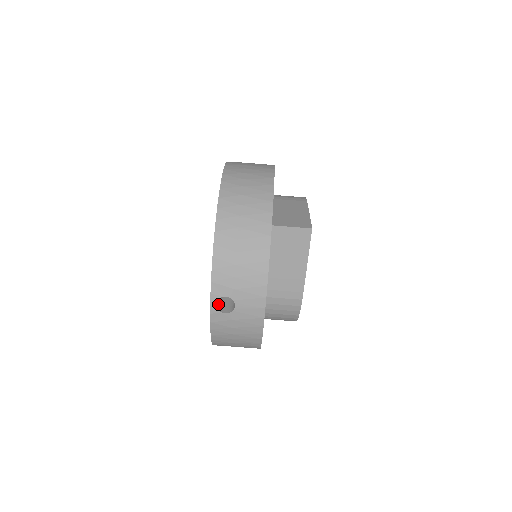
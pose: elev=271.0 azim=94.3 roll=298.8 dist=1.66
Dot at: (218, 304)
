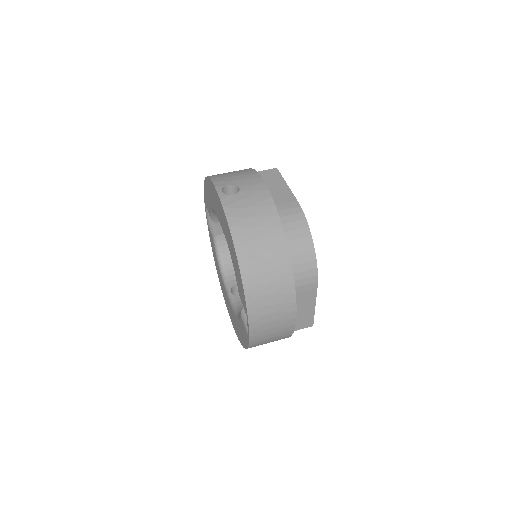
Dot at: occluded
